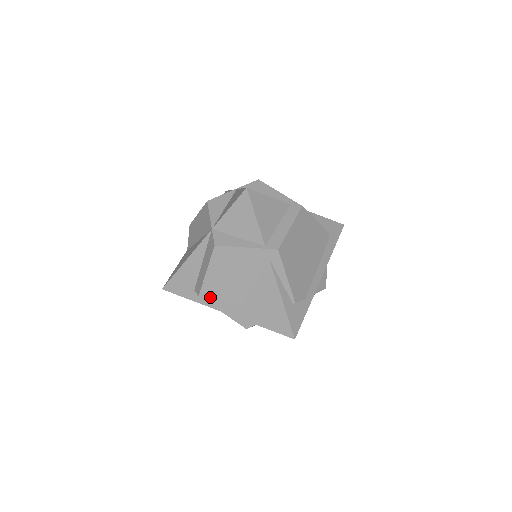
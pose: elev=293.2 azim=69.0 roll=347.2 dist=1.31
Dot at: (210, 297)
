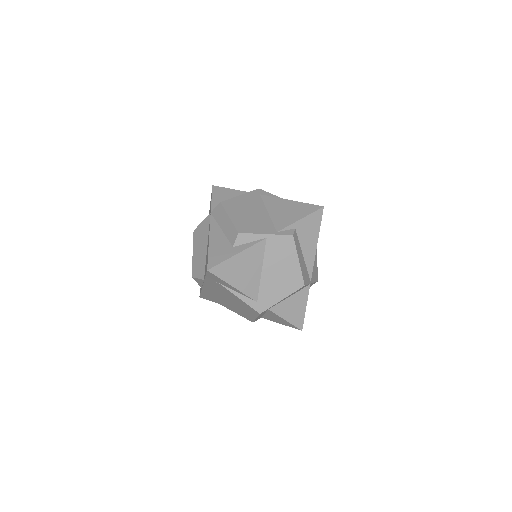
Dot at: (247, 230)
